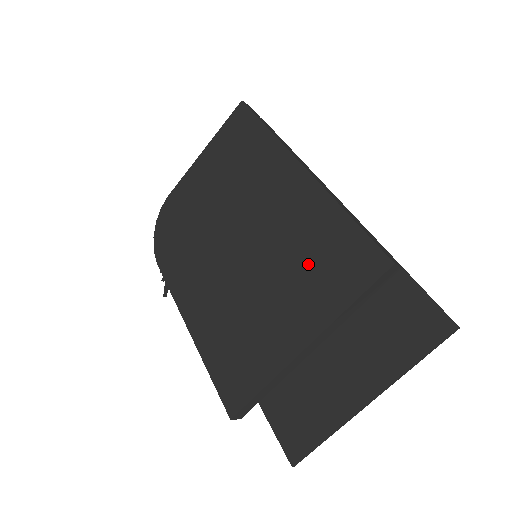
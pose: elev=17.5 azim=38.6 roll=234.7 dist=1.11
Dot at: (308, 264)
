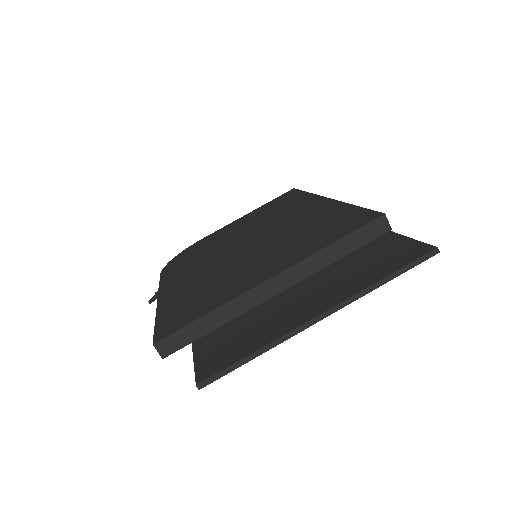
Dot at: (303, 235)
